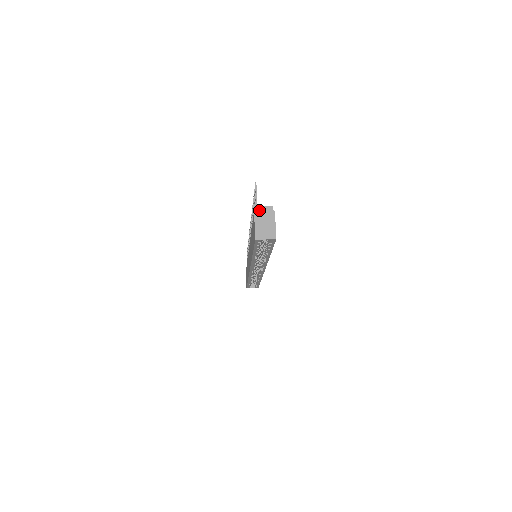
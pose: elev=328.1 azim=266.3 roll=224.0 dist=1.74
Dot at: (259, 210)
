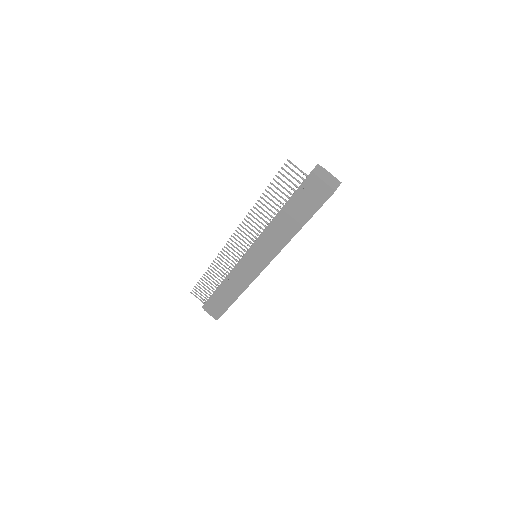
Dot at: (316, 171)
